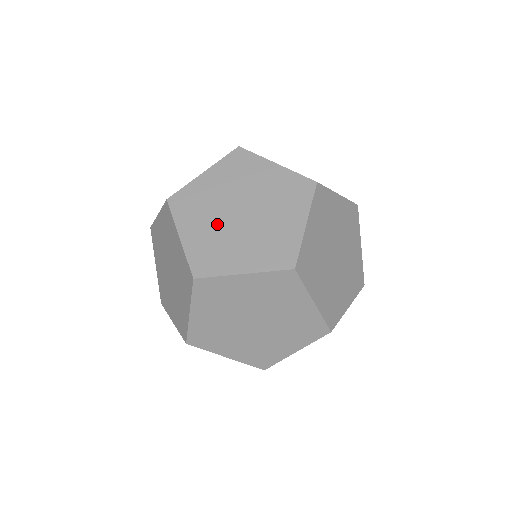
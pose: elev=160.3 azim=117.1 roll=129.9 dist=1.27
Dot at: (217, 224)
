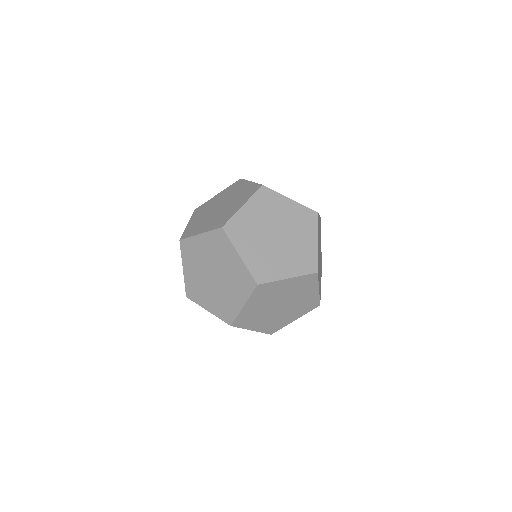
Dot at: (206, 215)
